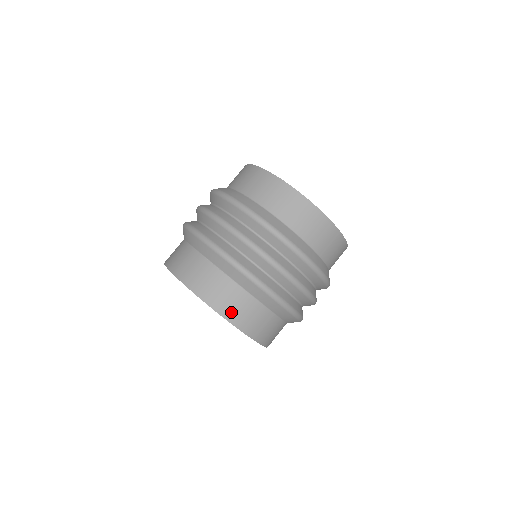
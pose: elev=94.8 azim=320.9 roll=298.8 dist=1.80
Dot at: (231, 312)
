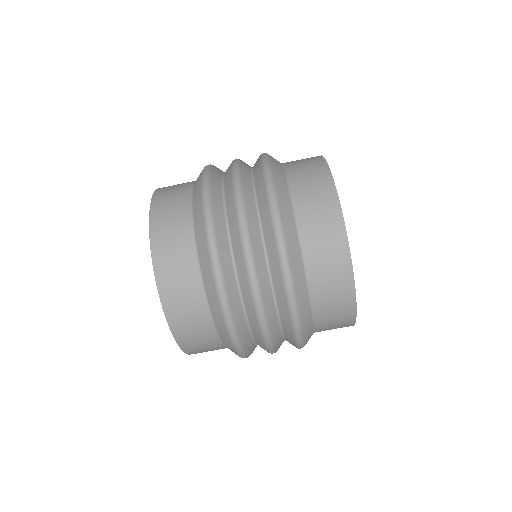
Dot at: (162, 243)
